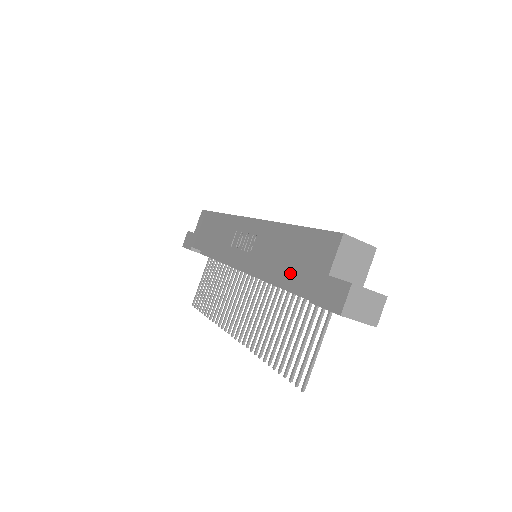
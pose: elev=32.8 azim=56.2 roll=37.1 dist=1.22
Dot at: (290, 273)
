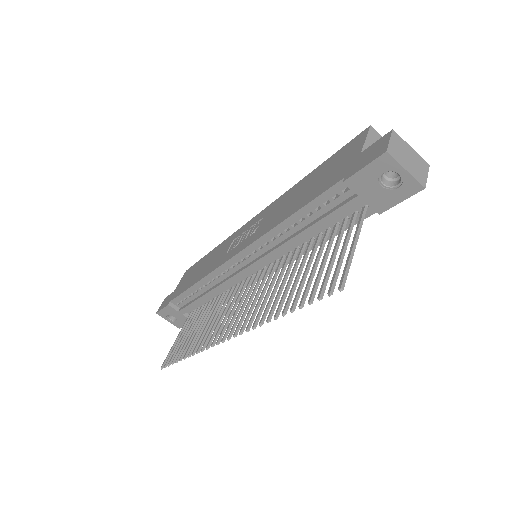
Dot at: (310, 194)
